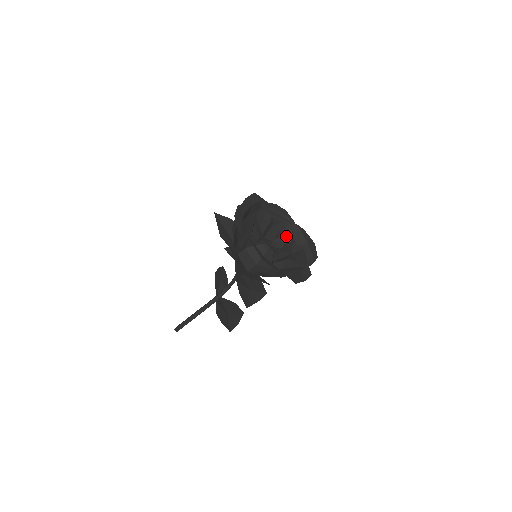
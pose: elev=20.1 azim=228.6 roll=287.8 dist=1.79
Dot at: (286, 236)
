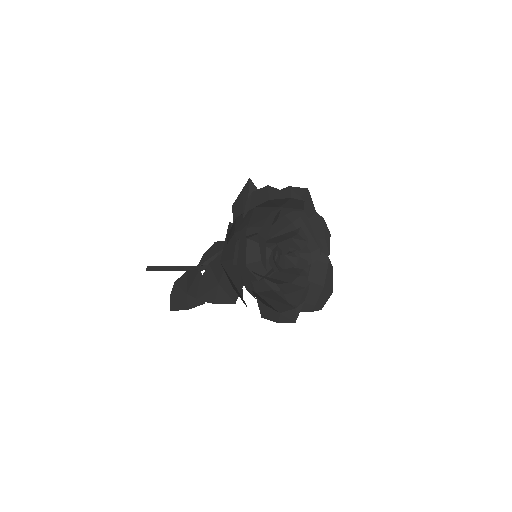
Dot at: (302, 260)
